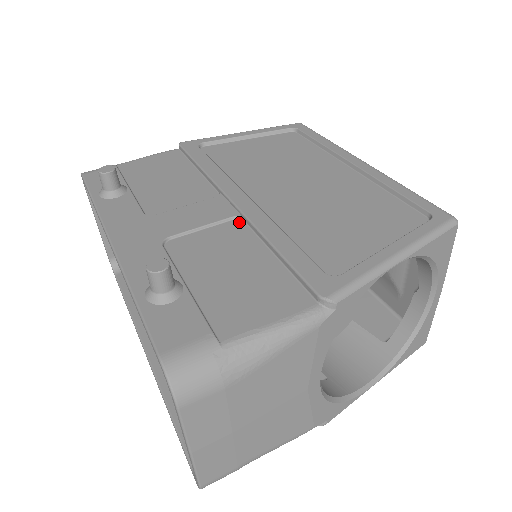
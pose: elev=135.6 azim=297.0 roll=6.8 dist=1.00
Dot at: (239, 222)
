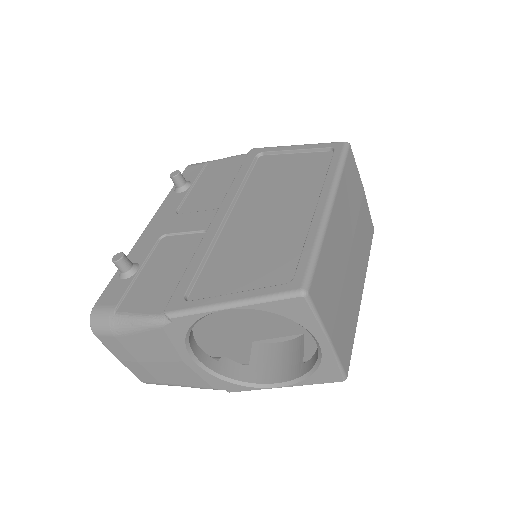
Dot at: occluded
